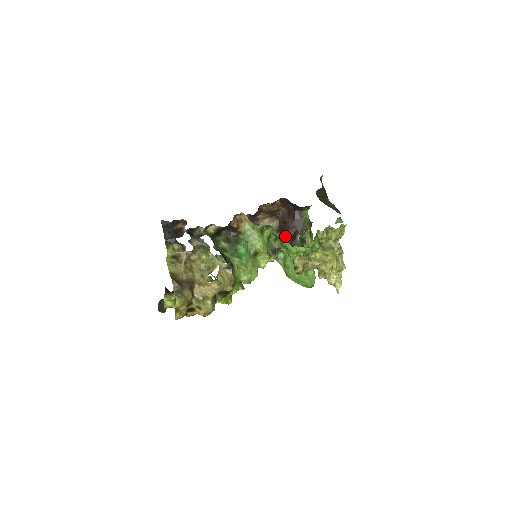
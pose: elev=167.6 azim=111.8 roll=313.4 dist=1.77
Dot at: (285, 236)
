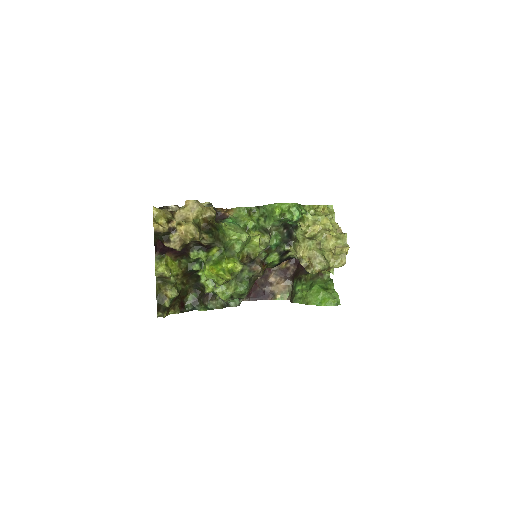
Dot at: (297, 277)
